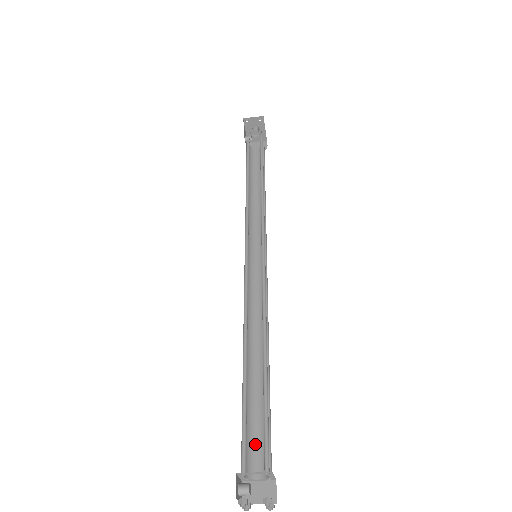
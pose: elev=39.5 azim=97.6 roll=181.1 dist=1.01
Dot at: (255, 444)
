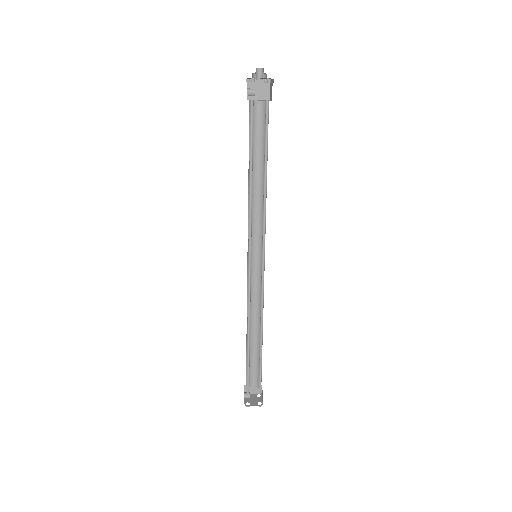
Dot at: (252, 372)
